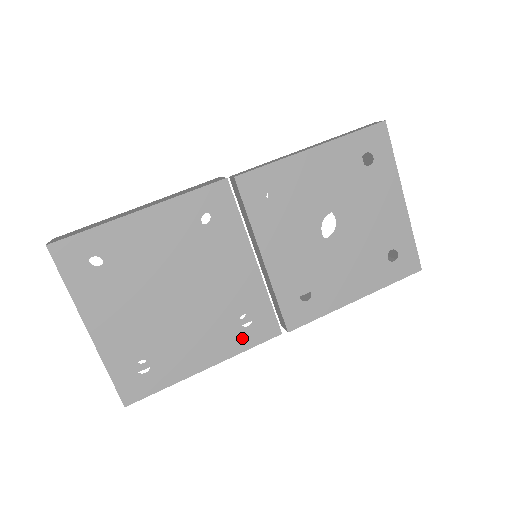
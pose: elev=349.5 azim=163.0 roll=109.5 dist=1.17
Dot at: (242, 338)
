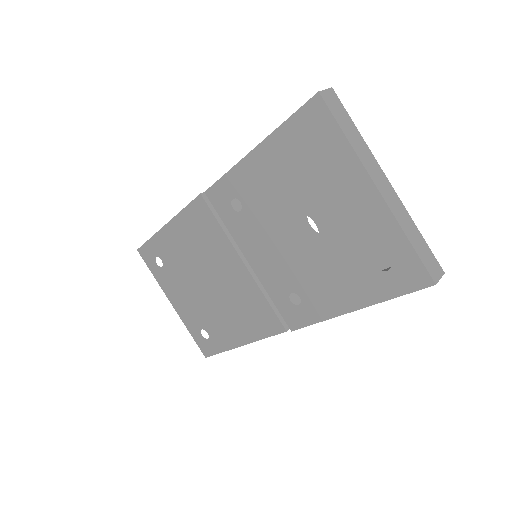
Dot at: (257, 328)
